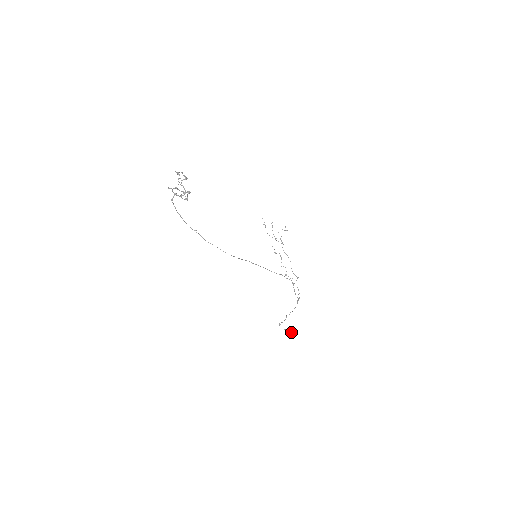
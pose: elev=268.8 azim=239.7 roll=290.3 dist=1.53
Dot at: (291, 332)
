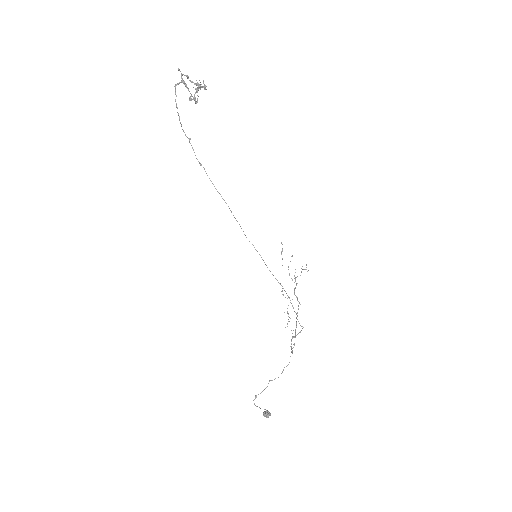
Dot at: (267, 416)
